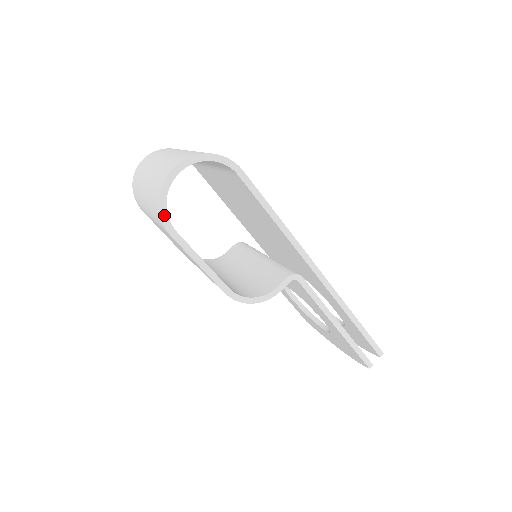
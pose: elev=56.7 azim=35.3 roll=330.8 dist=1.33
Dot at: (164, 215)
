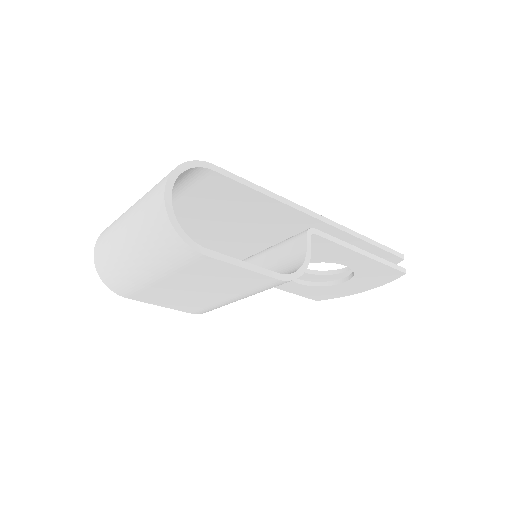
Dot at: (187, 240)
